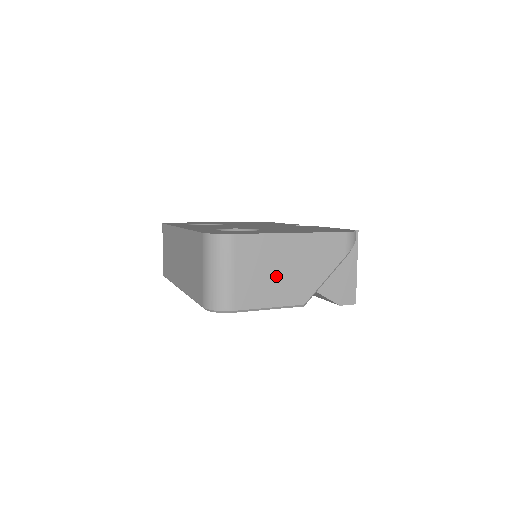
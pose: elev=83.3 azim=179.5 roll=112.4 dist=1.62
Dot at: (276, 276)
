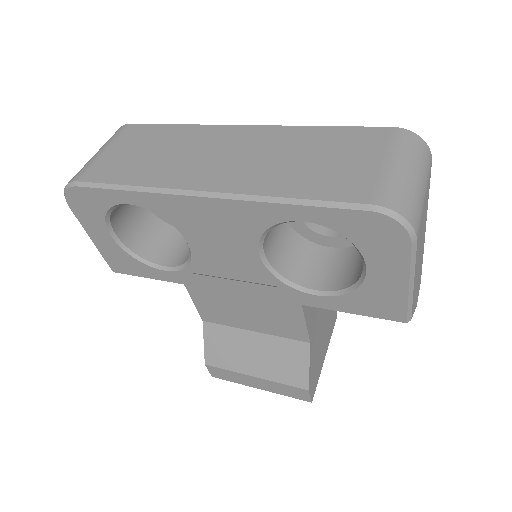
Dot at: occluded
